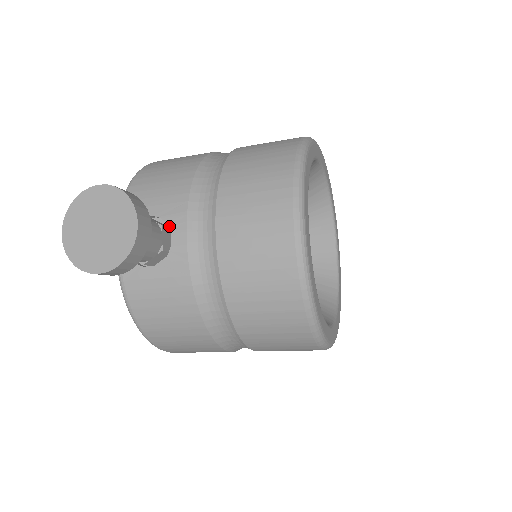
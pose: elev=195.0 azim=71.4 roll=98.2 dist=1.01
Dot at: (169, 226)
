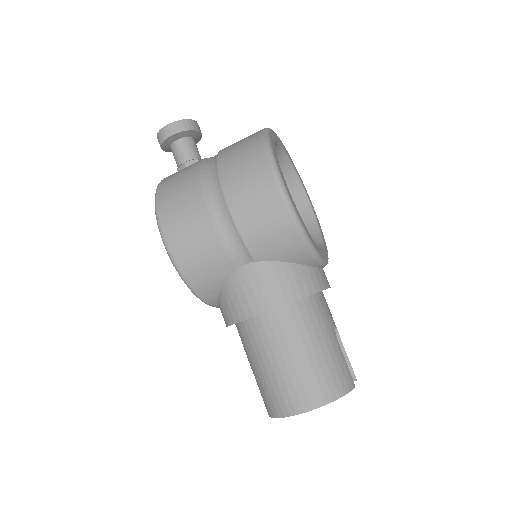
Dot at: occluded
